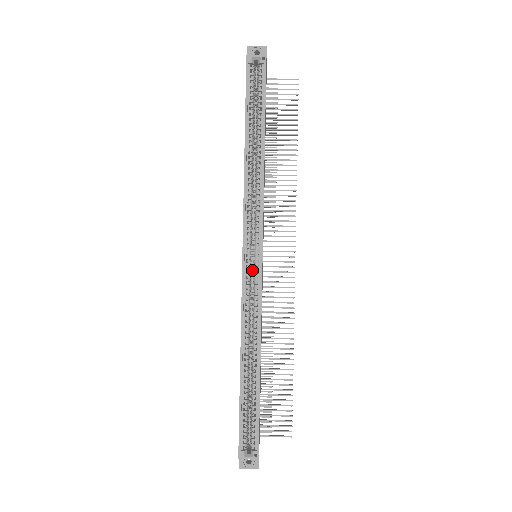
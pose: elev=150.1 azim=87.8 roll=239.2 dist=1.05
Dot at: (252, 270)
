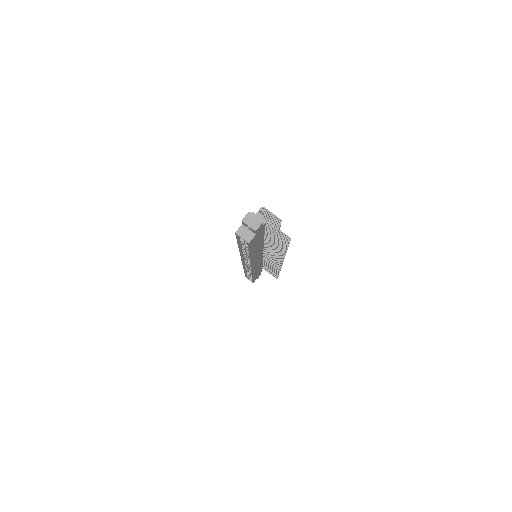
Dot at: occluded
